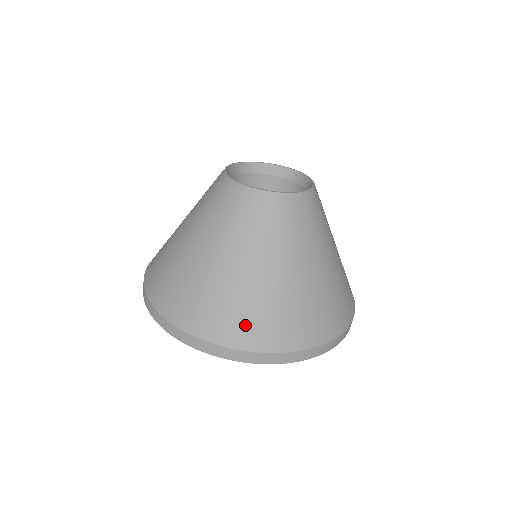
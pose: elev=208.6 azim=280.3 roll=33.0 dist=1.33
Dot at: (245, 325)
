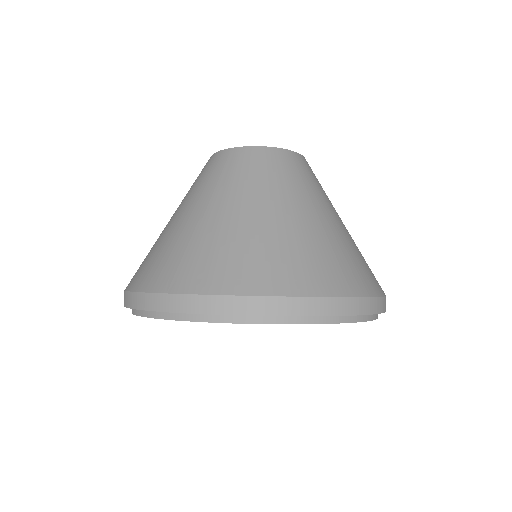
Dot at: (357, 271)
